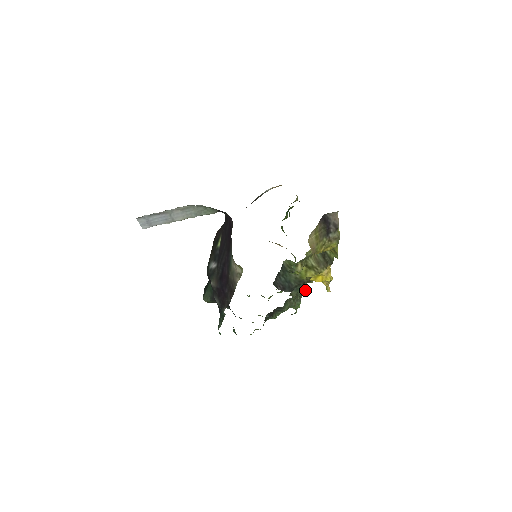
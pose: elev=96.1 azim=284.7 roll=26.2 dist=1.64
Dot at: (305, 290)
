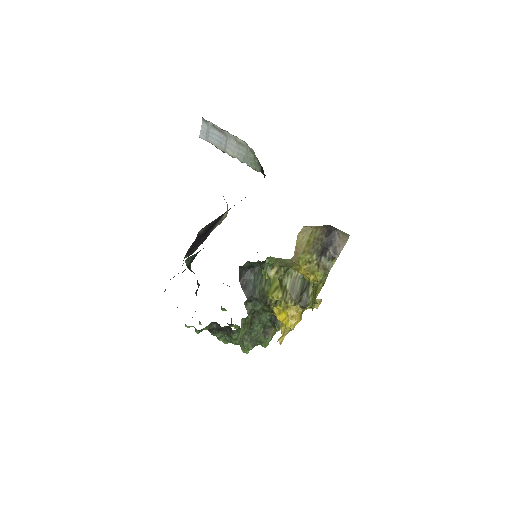
Dot at: (266, 338)
